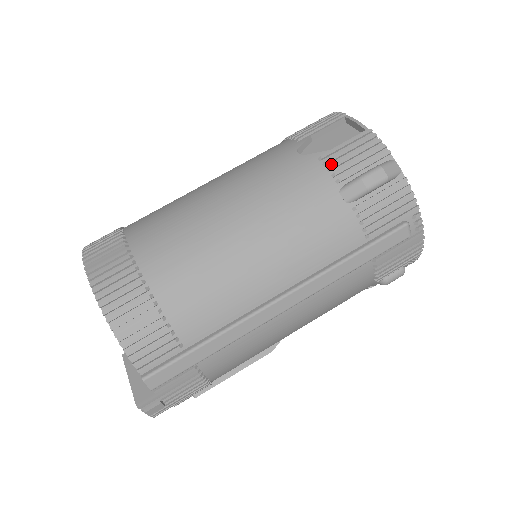
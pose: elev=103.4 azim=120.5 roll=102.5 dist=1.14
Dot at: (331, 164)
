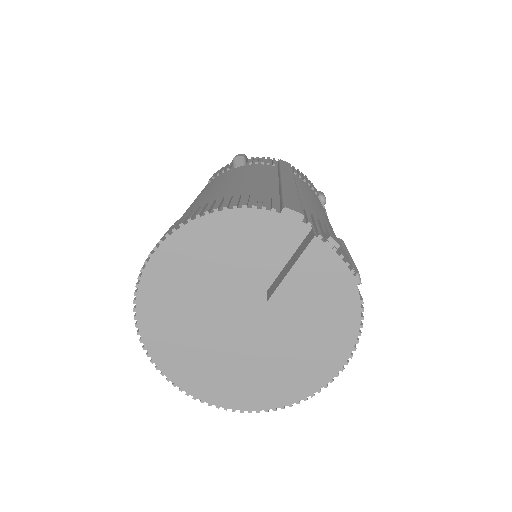
Dot at: (216, 176)
